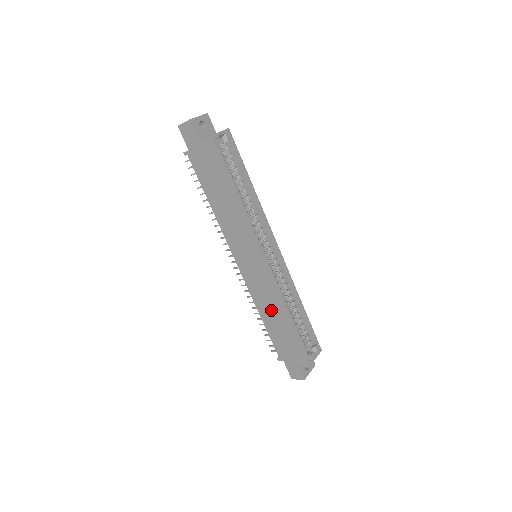
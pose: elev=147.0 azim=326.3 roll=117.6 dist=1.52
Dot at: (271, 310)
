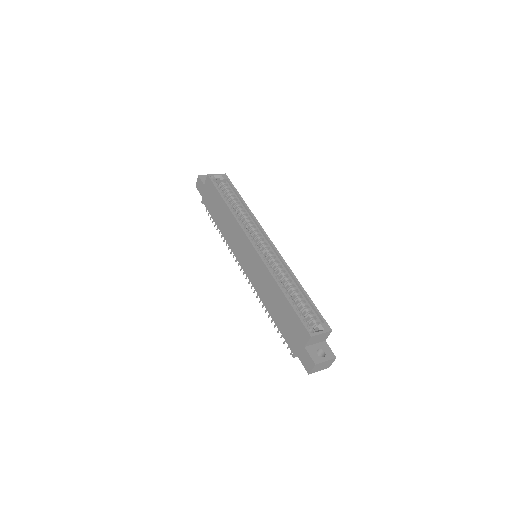
Dot at: (270, 295)
